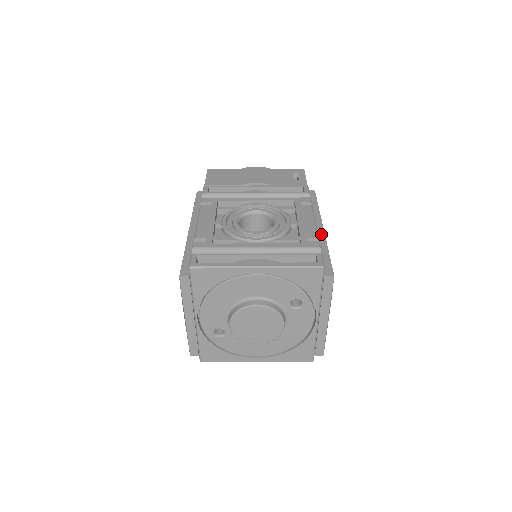
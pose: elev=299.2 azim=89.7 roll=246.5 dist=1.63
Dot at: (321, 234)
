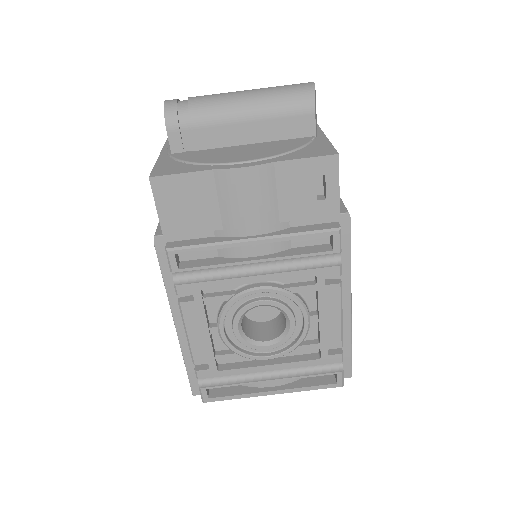
Dot at: (347, 318)
